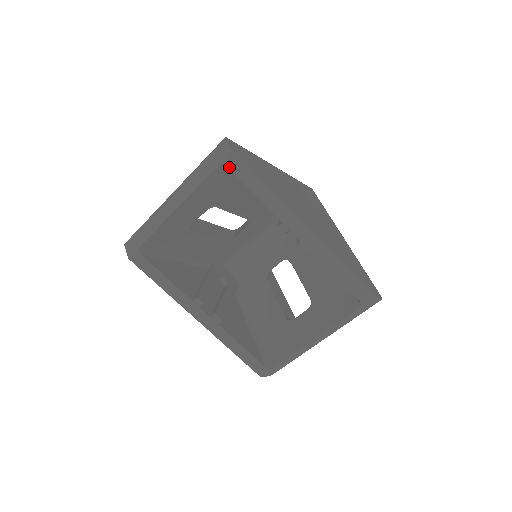
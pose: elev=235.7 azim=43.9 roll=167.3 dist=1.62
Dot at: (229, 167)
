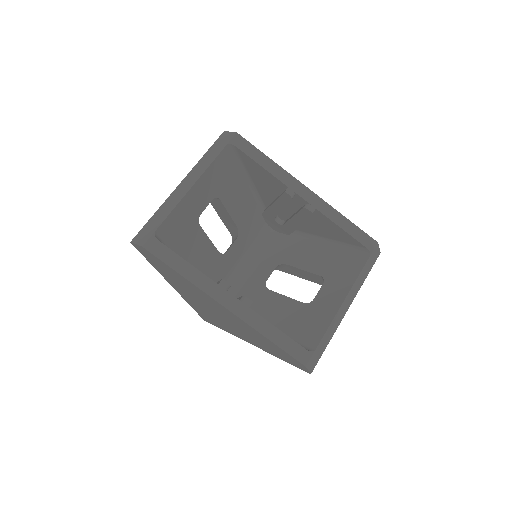
Dot at: (236, 145)
